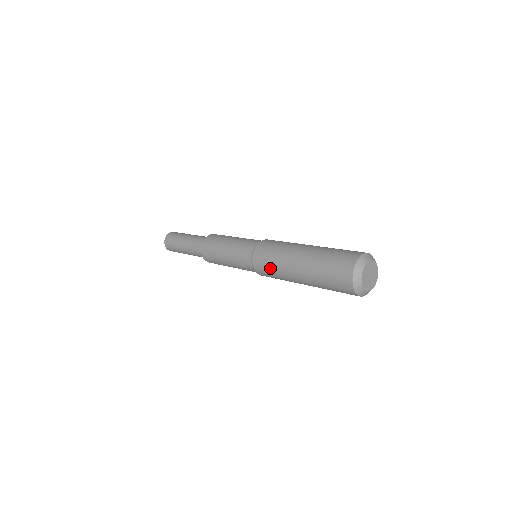
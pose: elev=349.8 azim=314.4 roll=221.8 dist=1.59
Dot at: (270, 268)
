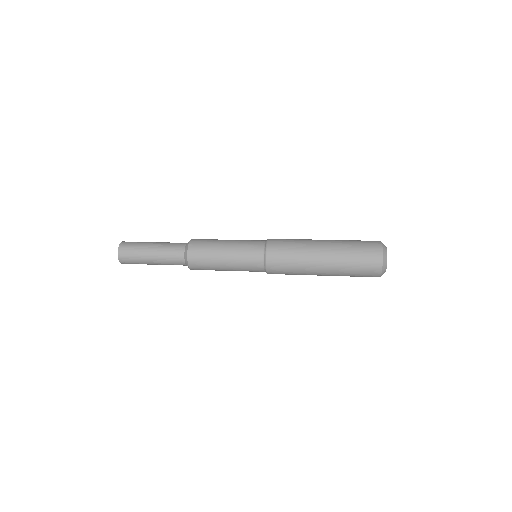
Dot at: (289, 267)
